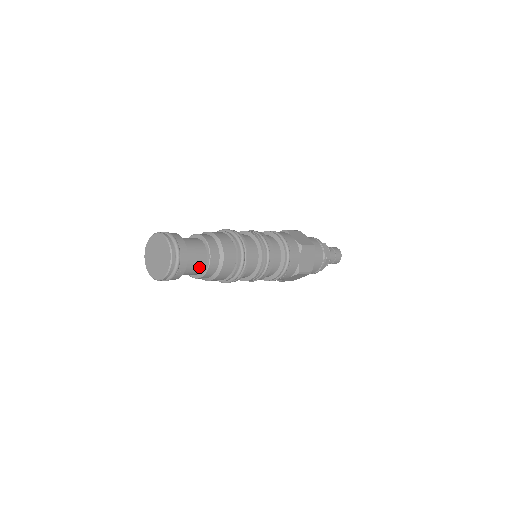
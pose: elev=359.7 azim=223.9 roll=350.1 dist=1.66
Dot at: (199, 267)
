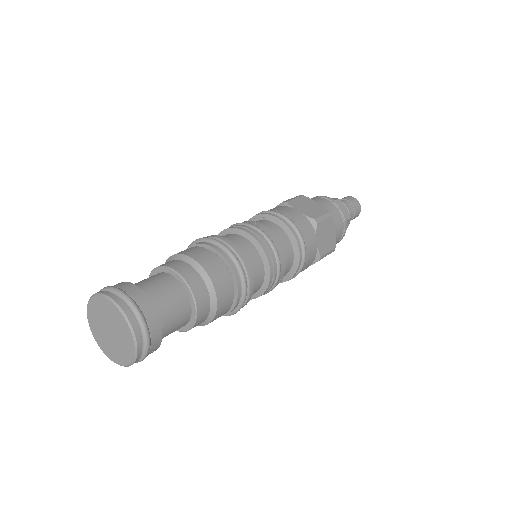
Dot at: (182, 320)
